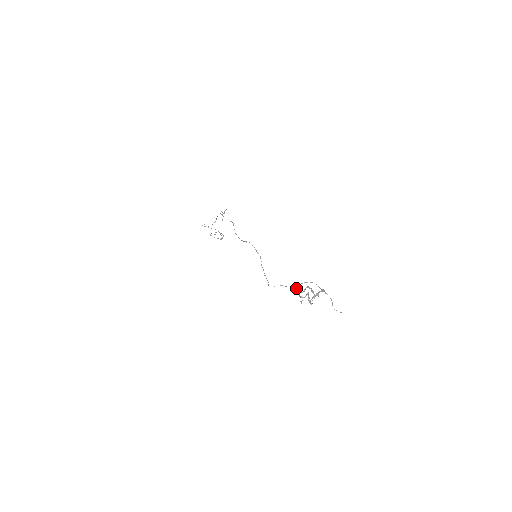
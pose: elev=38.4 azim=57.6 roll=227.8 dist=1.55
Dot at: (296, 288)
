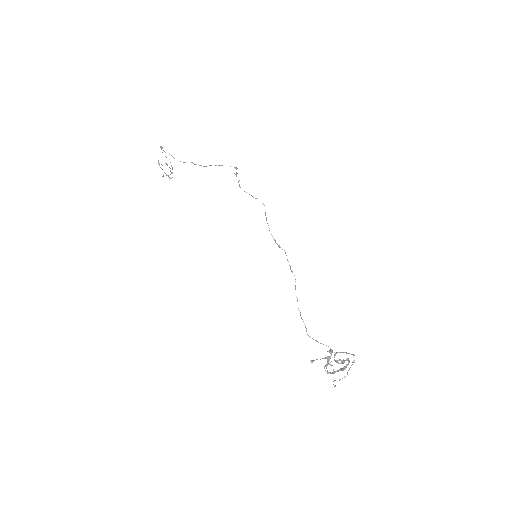
Dot at: (332, 352)
